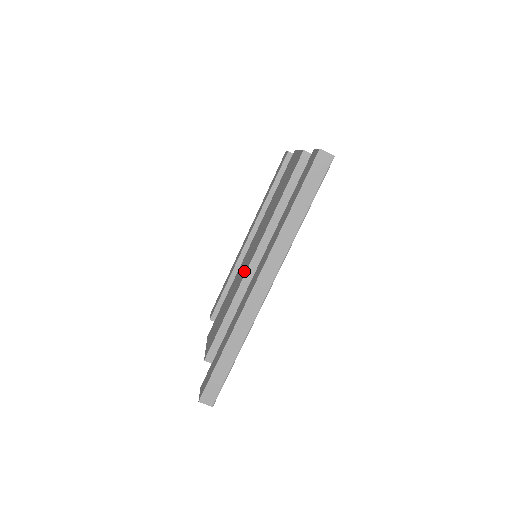
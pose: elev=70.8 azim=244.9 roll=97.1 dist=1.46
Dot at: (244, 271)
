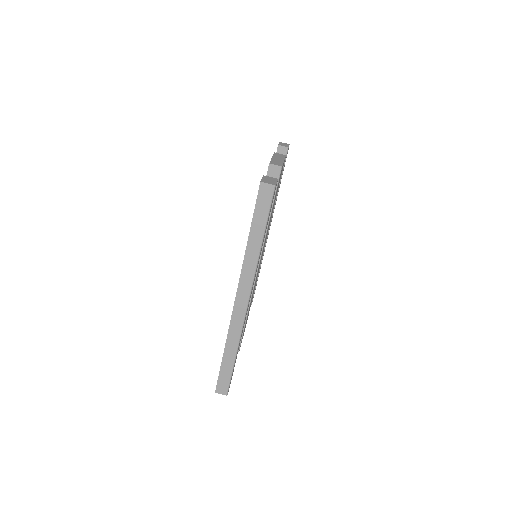
Dot at: occluded
